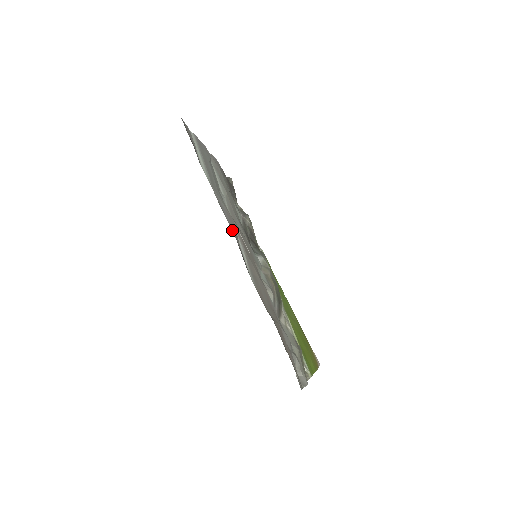
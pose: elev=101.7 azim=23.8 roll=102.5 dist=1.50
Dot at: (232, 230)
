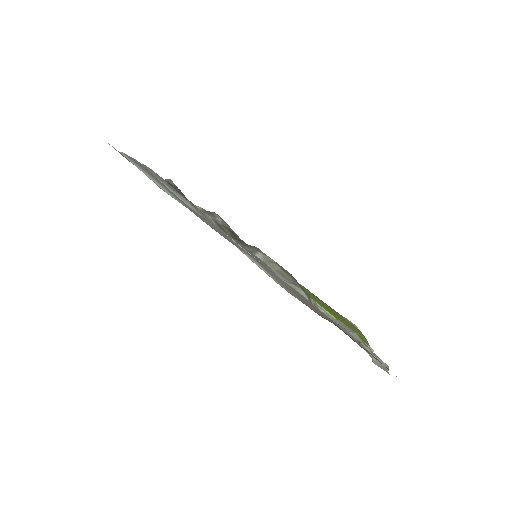
Dot at: occluded
